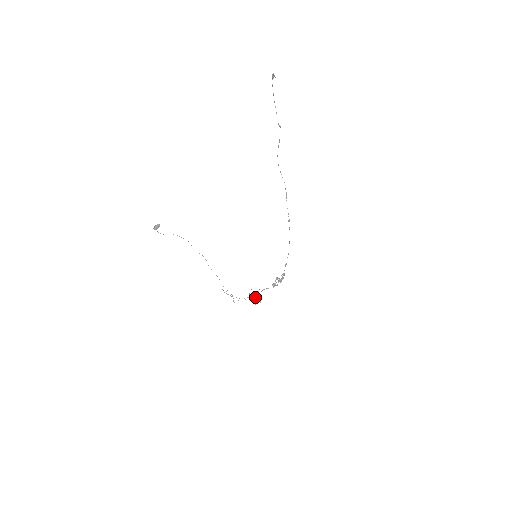
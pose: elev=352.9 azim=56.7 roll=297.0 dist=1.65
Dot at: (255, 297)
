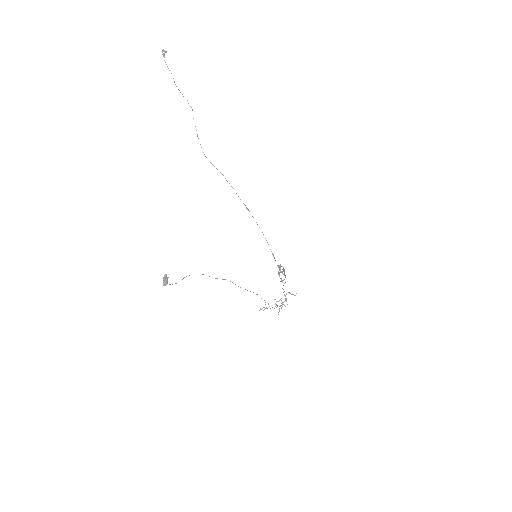
Dot at: occluded
